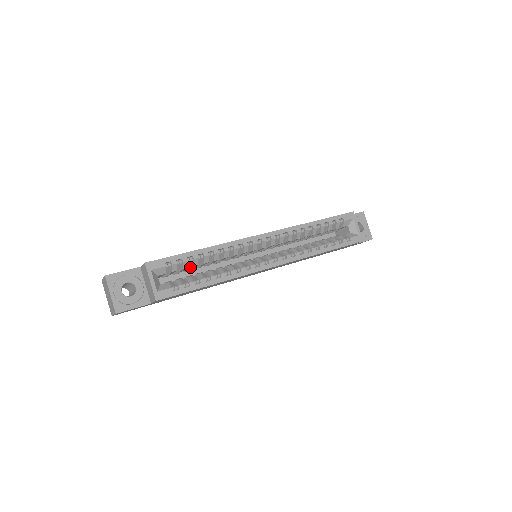
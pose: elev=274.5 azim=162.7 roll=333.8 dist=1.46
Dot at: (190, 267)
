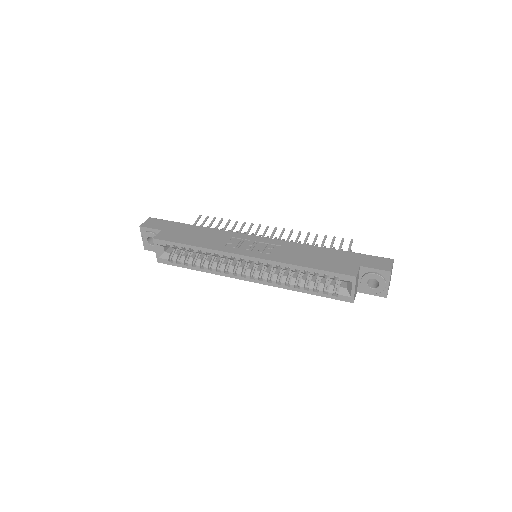
Dot at: occluded
